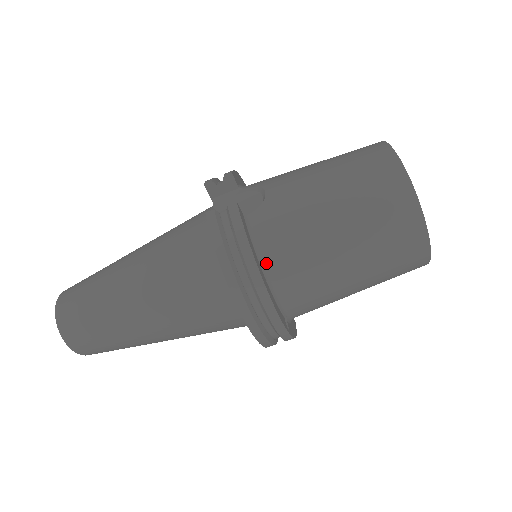
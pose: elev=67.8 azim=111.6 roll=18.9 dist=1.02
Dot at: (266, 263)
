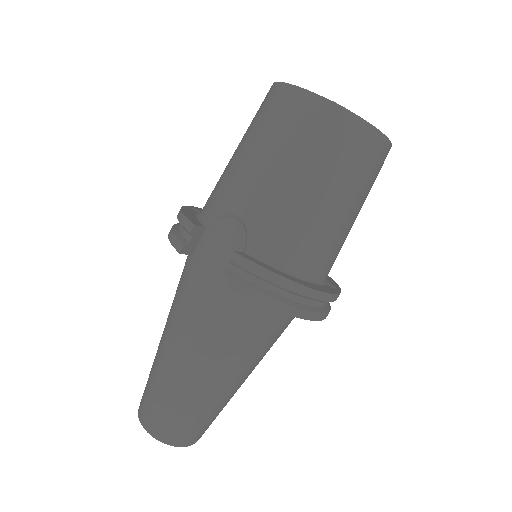
Dot at: (294, 270)
